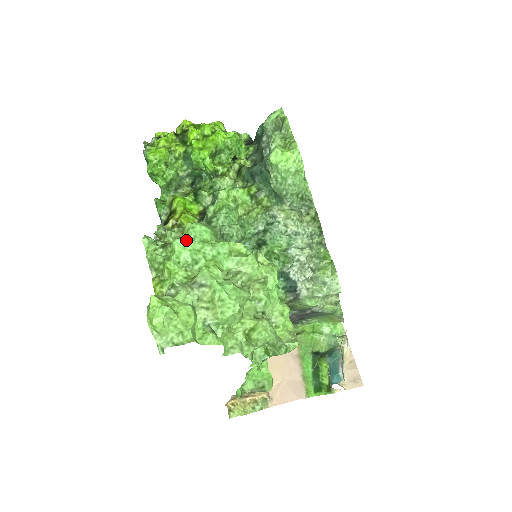
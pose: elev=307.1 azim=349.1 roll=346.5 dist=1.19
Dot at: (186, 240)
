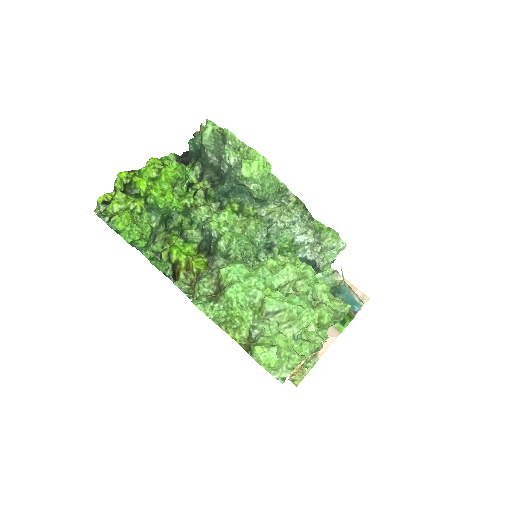
Dot at: (235, 285)
